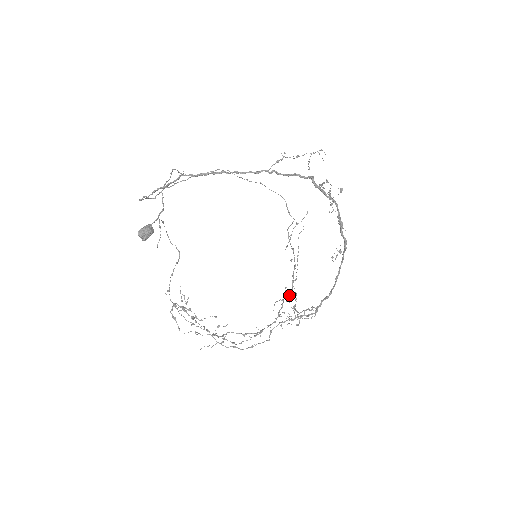
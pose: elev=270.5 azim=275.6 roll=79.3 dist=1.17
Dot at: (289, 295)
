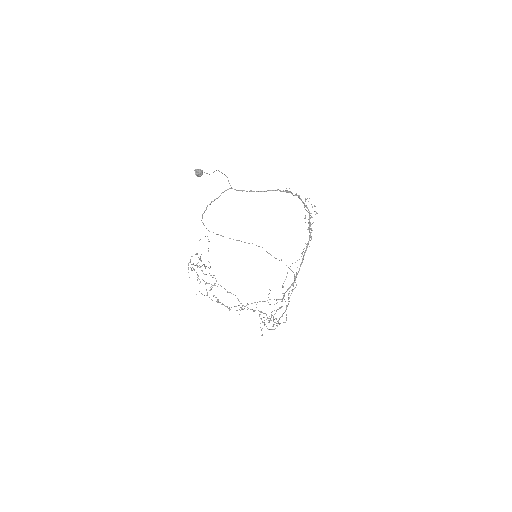
Dot at: occluded
